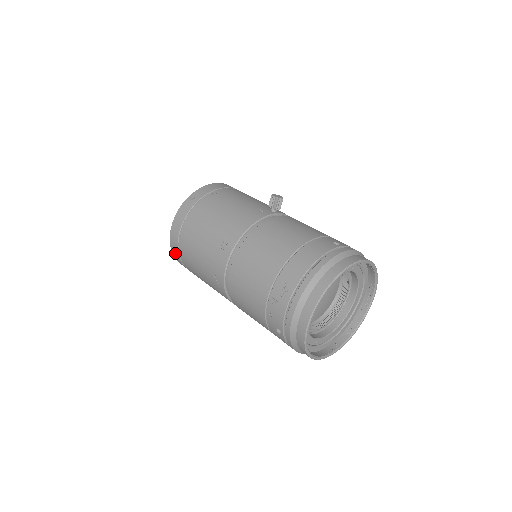
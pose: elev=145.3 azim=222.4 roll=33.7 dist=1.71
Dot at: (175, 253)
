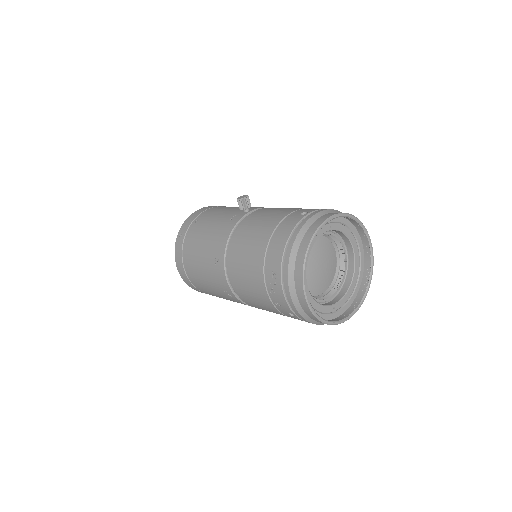
Dot at: (192, 287)
